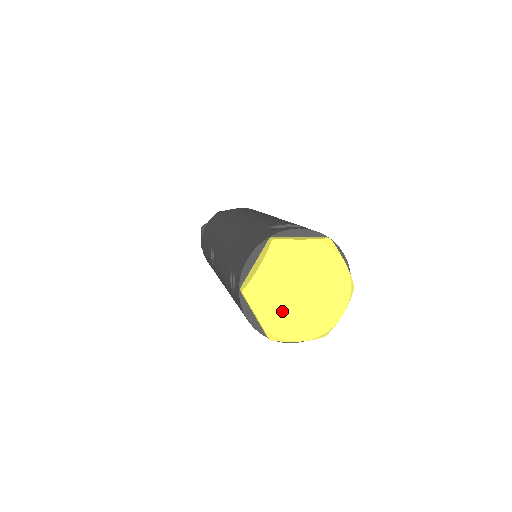
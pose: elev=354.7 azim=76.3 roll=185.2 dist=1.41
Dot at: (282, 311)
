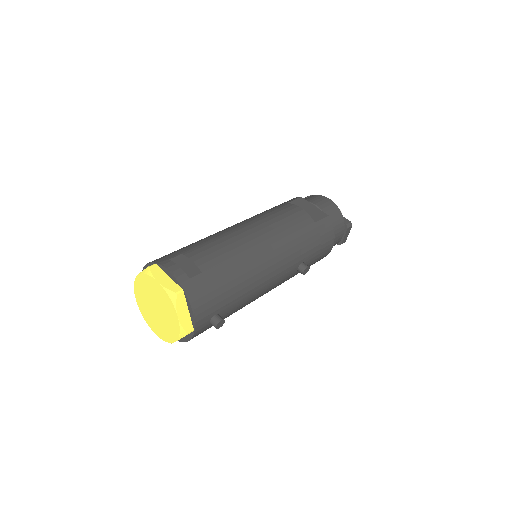
Dot at: (147, 309)
